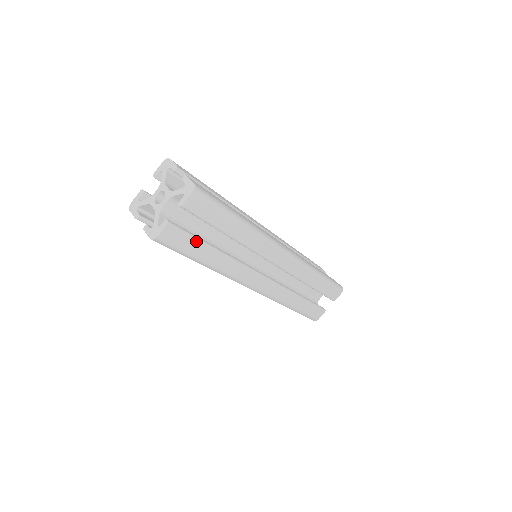
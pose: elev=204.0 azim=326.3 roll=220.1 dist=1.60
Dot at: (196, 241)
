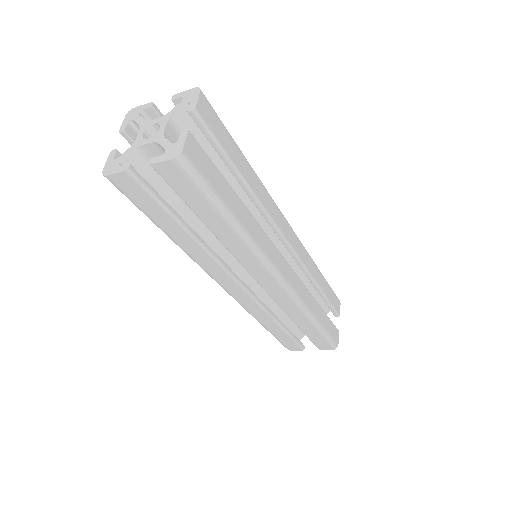
Dot at: (219, 175)
